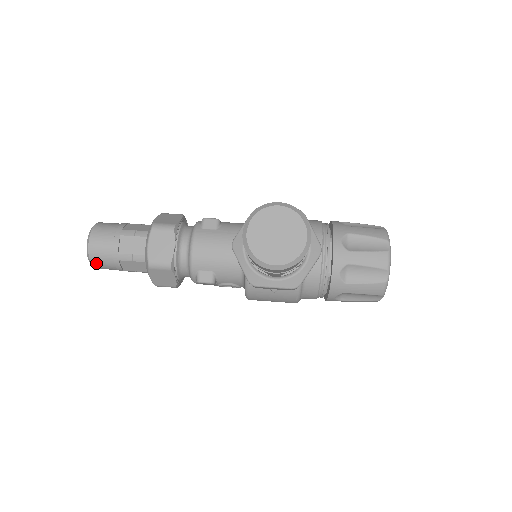
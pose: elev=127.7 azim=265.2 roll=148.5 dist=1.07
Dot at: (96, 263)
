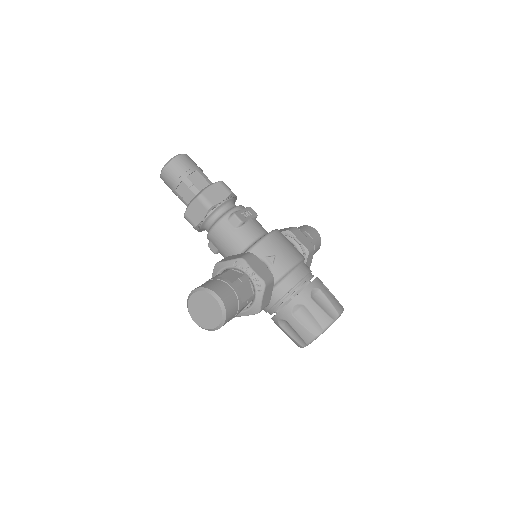
Dot at: (164, 181)
